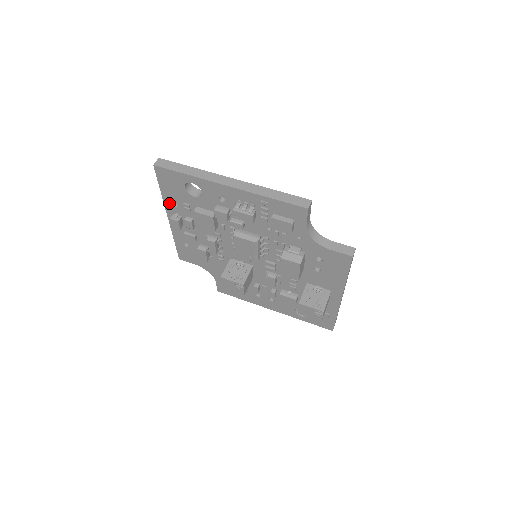
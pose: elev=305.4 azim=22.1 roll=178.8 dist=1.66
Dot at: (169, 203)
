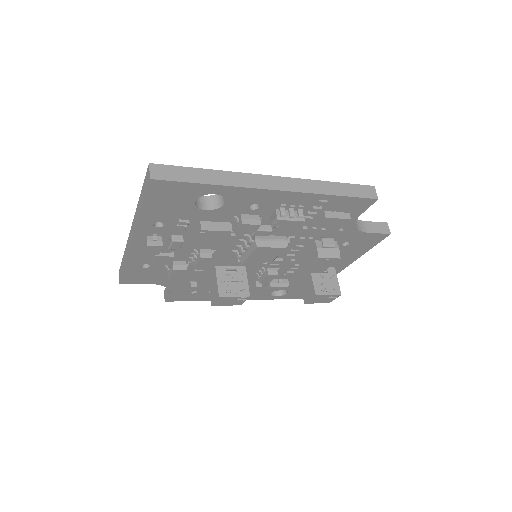
Dot at: (147, 224)
